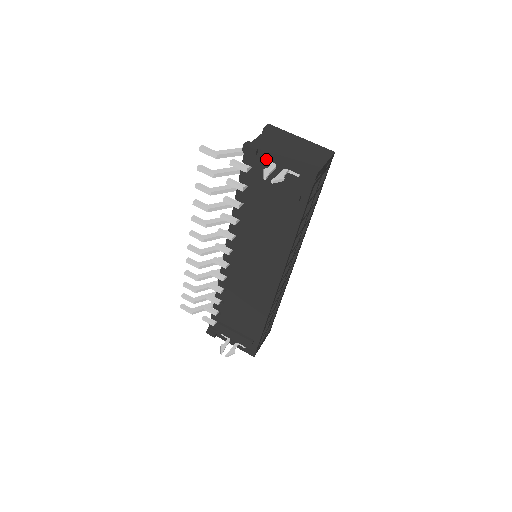
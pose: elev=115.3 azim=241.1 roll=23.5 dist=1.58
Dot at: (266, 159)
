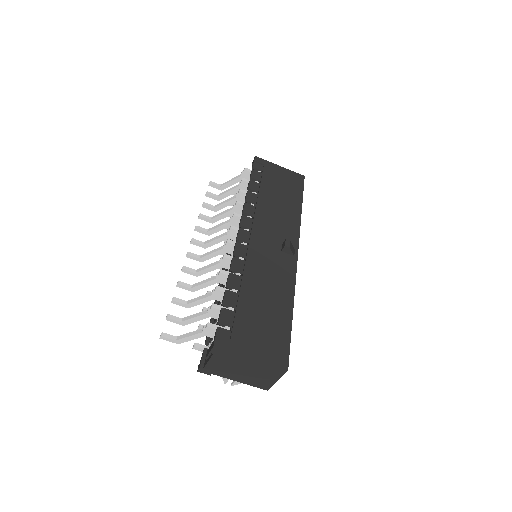
Dot at: occluded
